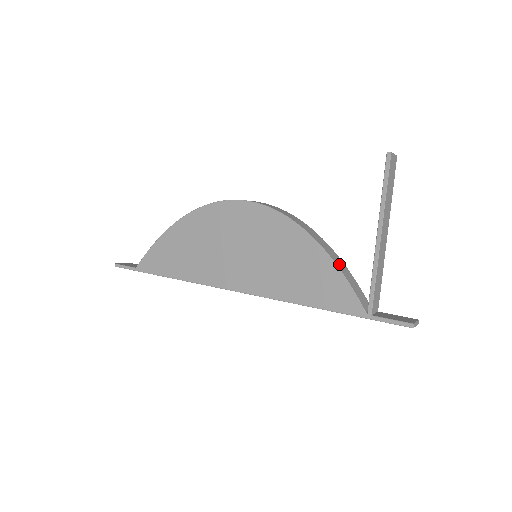
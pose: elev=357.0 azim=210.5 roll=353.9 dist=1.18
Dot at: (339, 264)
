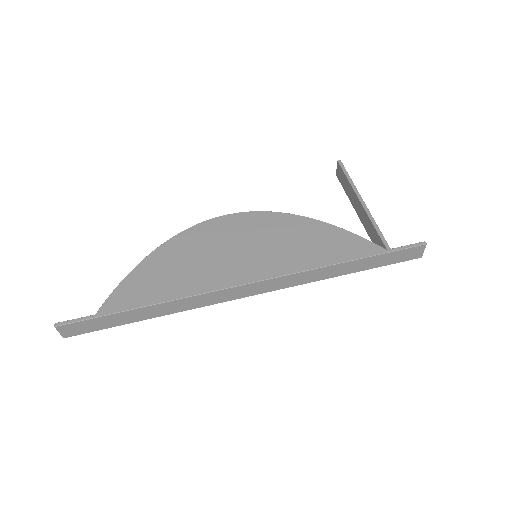
Dot at: occluded
